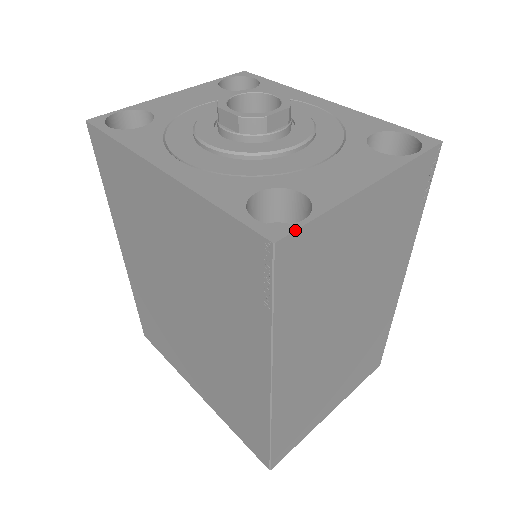
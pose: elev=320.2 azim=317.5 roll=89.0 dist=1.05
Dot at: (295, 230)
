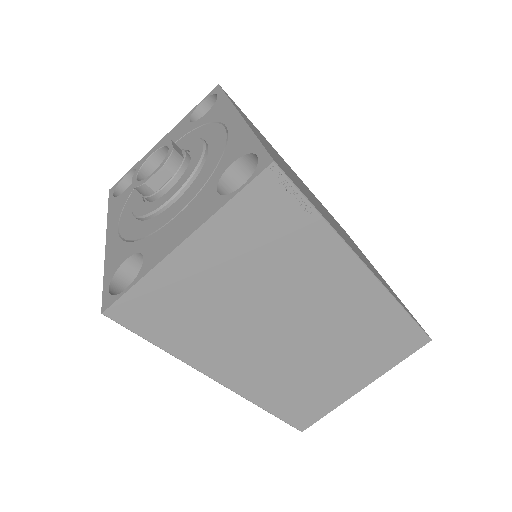
Dot at: (116, 300)
